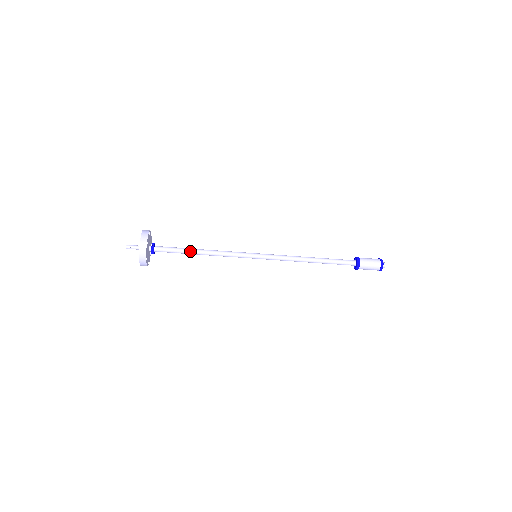
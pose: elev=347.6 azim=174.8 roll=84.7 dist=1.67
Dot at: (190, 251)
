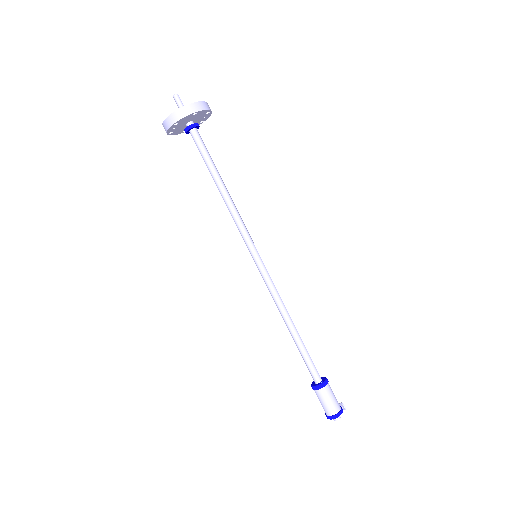
Dot at: (212, 175)
